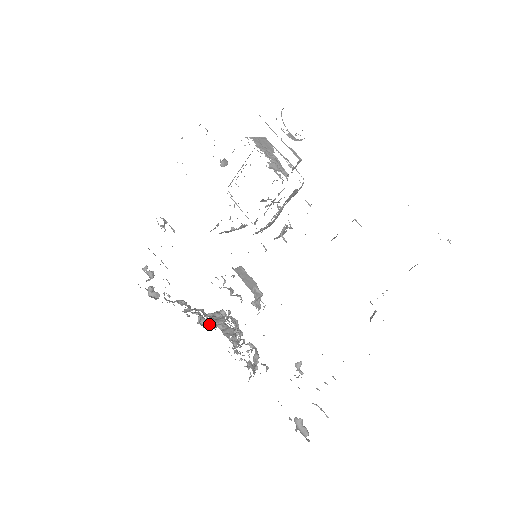
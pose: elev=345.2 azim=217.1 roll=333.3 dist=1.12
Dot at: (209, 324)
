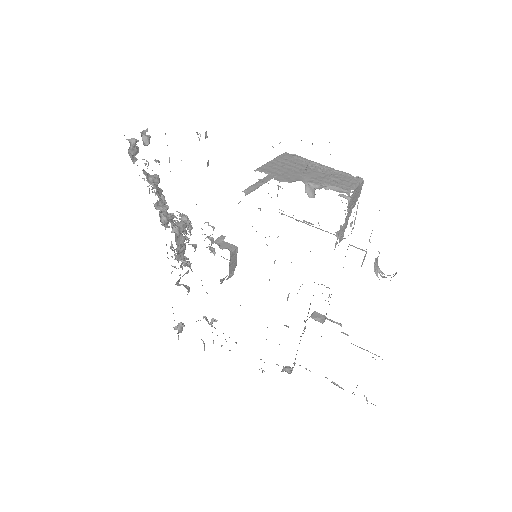
Dot at: (168, 221)
